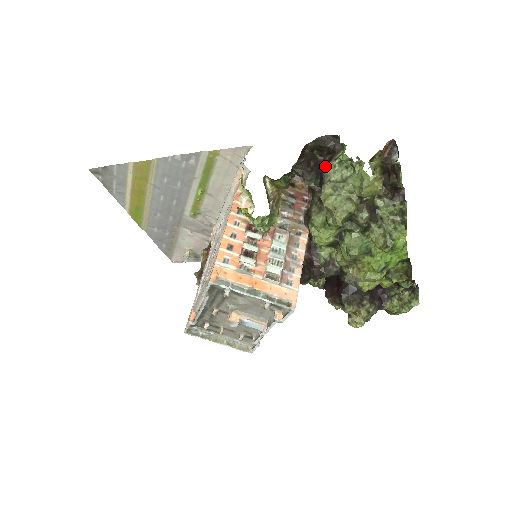
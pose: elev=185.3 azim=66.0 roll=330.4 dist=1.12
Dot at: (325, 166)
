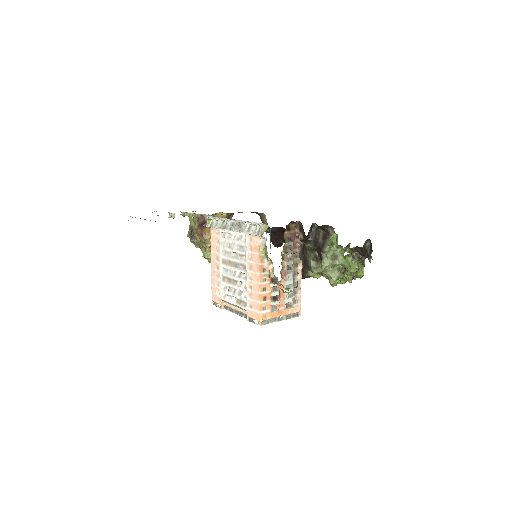
Dot at: (322, 242)
